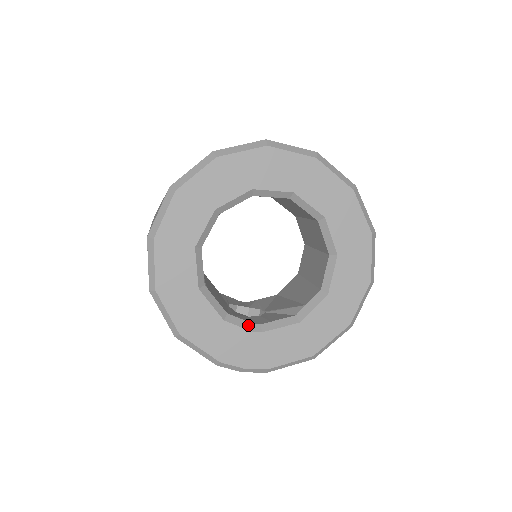
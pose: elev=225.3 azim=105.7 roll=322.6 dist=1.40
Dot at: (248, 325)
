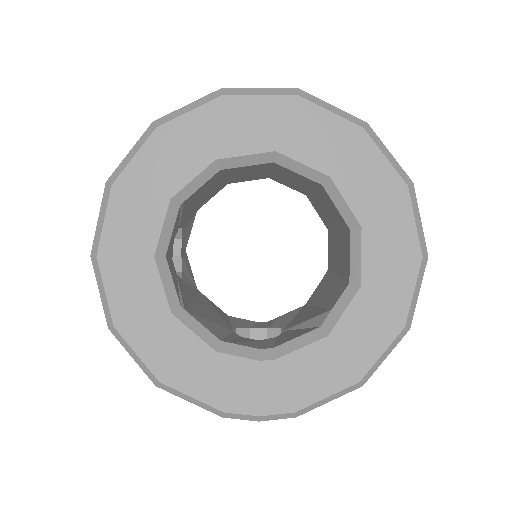
Dot at: (253, 352)
